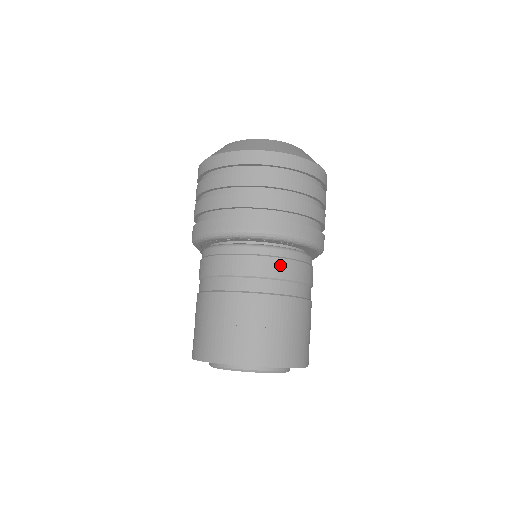
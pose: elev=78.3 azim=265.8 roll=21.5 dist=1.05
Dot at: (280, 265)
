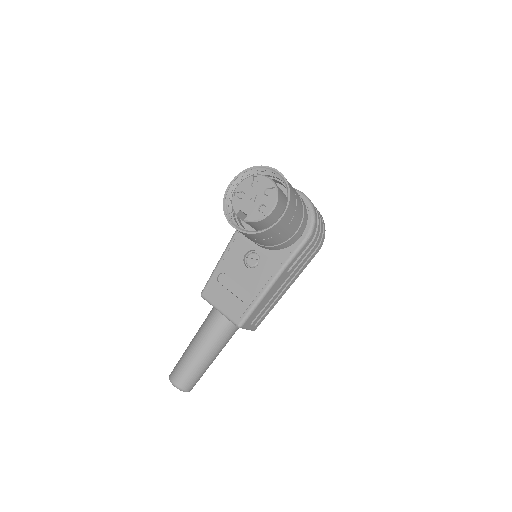
Dot at: occluded
